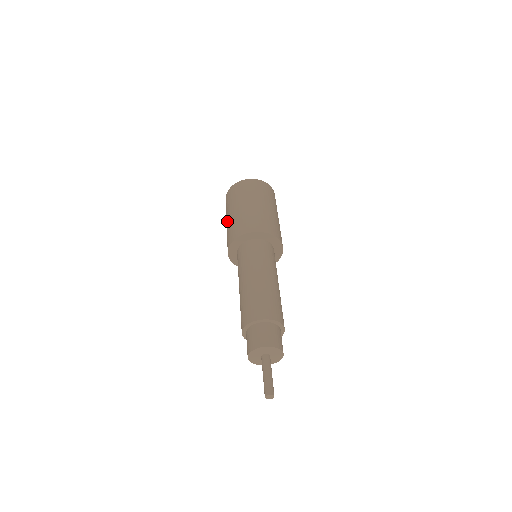
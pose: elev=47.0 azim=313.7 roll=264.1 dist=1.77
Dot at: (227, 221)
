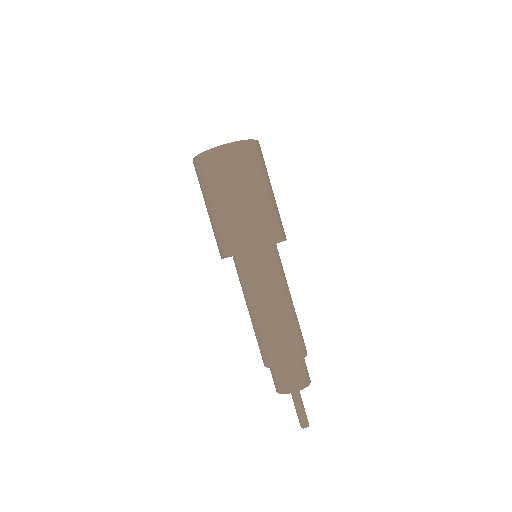
Dot at: occluded
